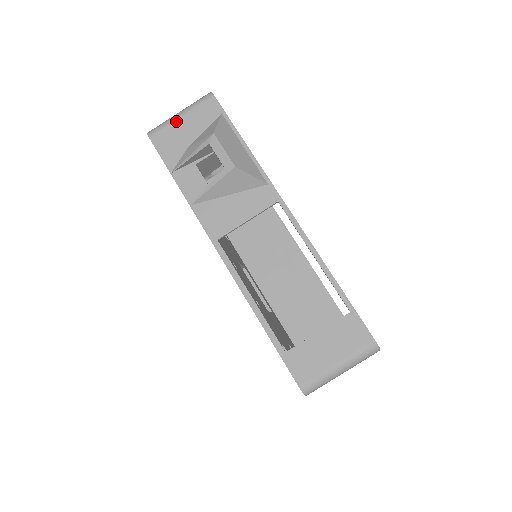
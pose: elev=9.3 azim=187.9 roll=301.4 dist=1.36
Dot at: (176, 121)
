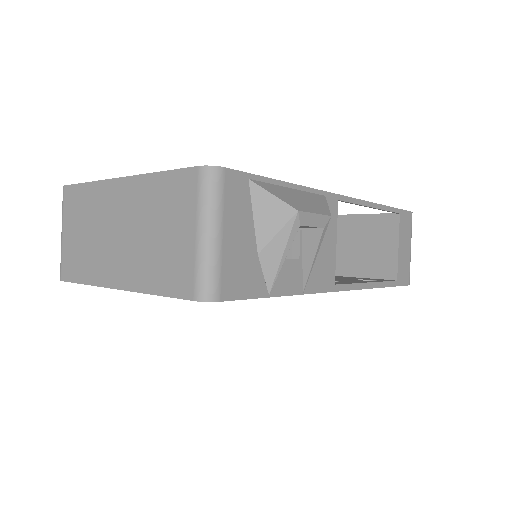
Dot at: (223, 247)
